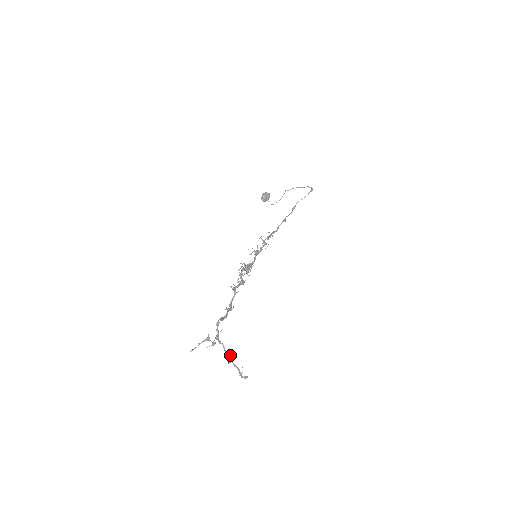
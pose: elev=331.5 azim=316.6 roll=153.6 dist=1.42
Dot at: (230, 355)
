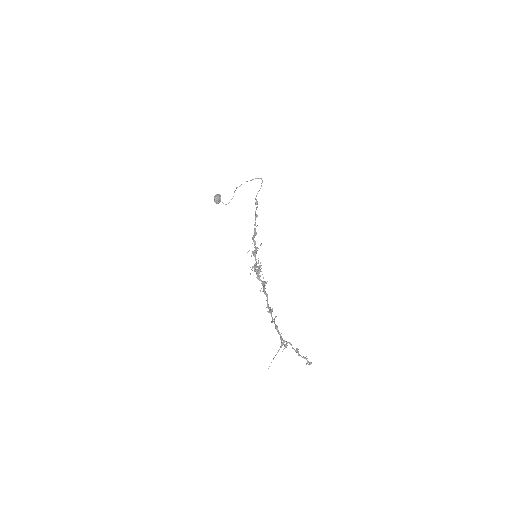
Dot at: (297, 350)
